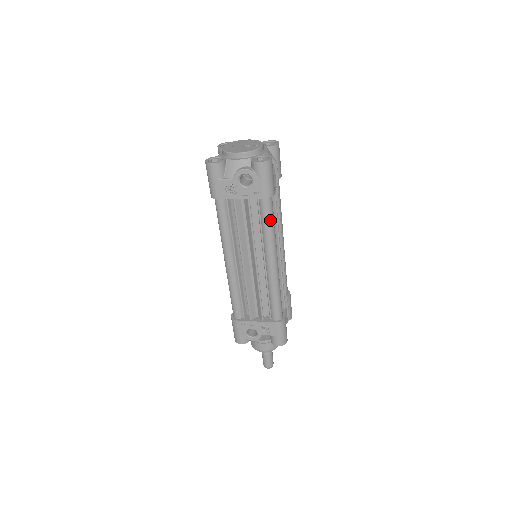
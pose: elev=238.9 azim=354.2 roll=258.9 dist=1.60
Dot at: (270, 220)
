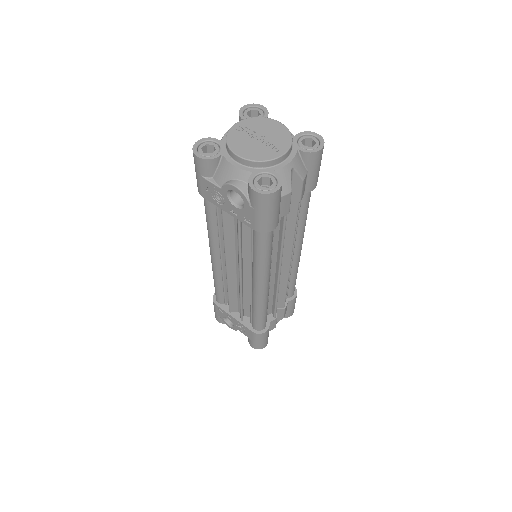
Dot at: (262, 251)
